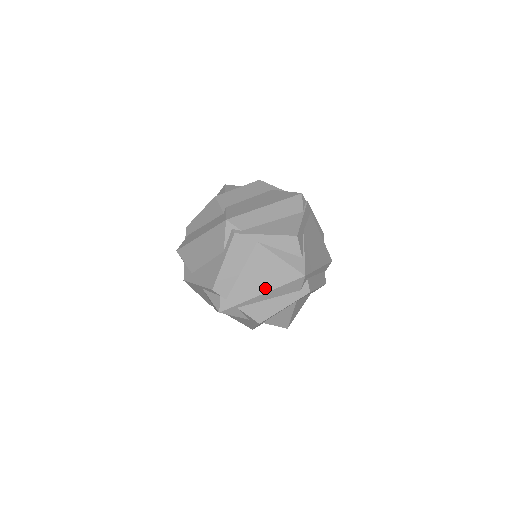
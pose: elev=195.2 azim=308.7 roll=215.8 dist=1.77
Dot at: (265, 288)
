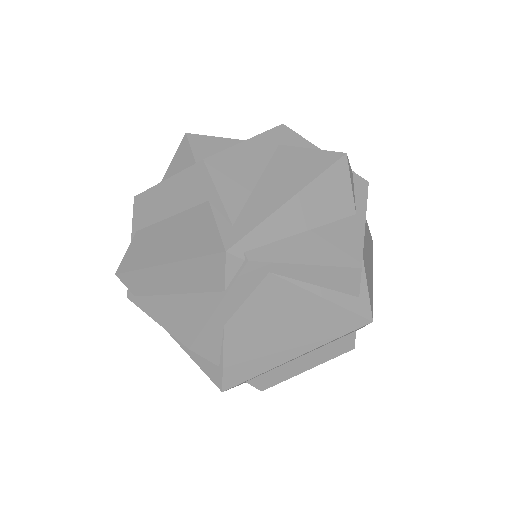
Dot at: occluded
